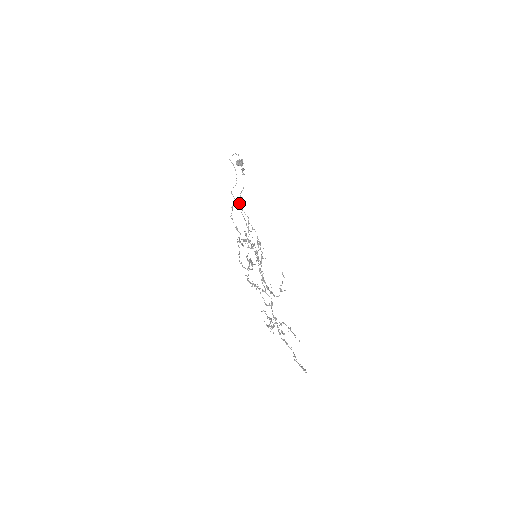
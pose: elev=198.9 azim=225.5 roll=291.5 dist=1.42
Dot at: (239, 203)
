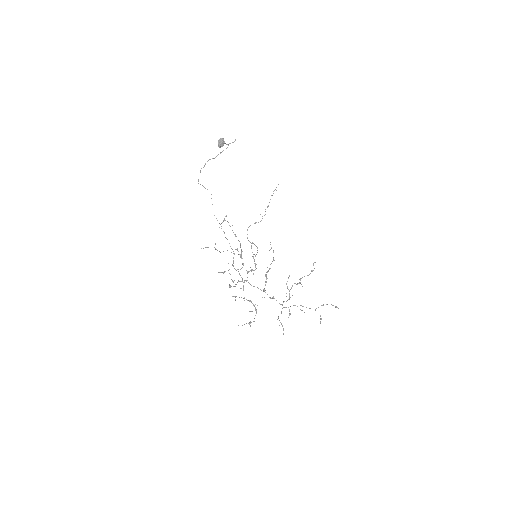
Dot at: occluded
